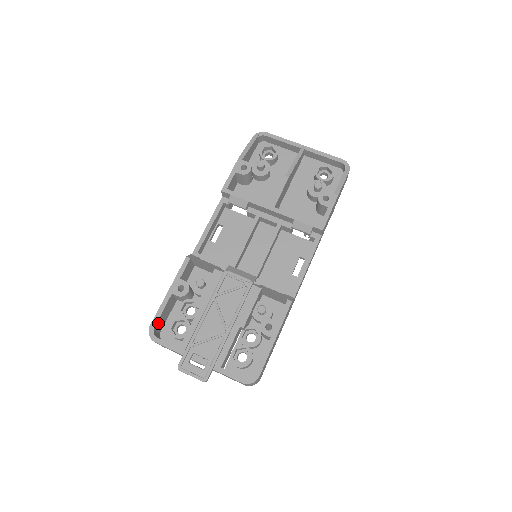
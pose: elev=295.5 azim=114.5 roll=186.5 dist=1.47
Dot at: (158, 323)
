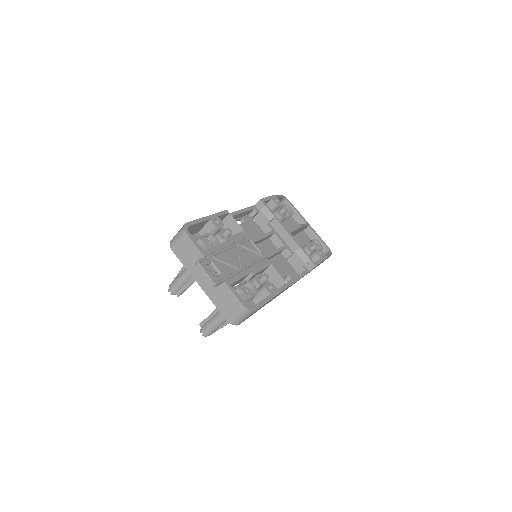
Dot at: (190, 228)
